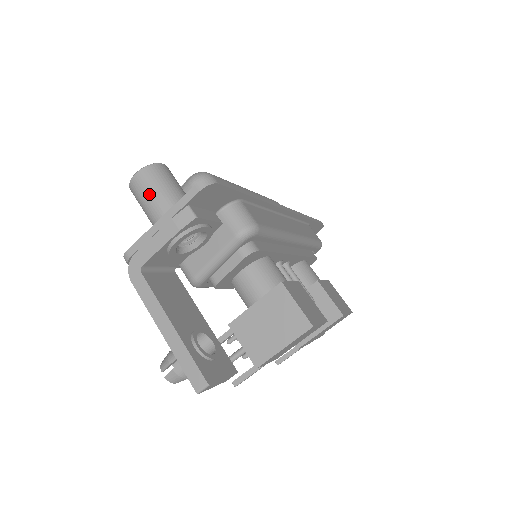
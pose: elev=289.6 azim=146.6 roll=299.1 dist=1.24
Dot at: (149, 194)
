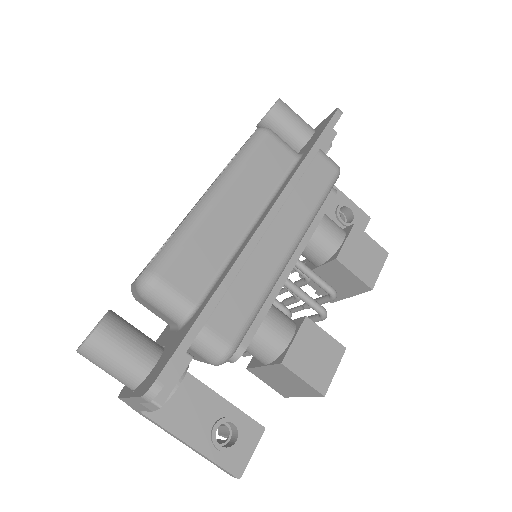
Dot at: occluded
